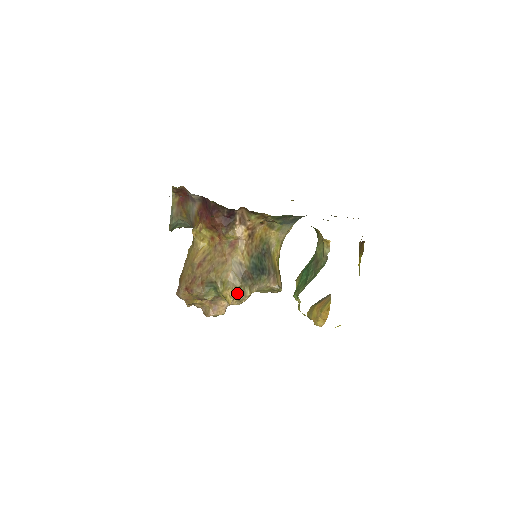
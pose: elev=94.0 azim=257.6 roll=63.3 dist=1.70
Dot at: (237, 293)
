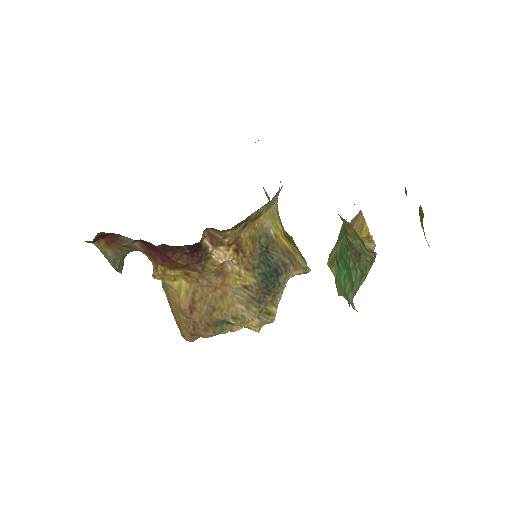
Dot at: (260, 318)
